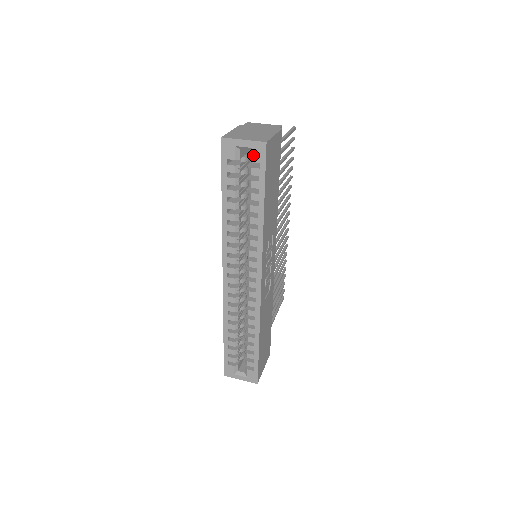
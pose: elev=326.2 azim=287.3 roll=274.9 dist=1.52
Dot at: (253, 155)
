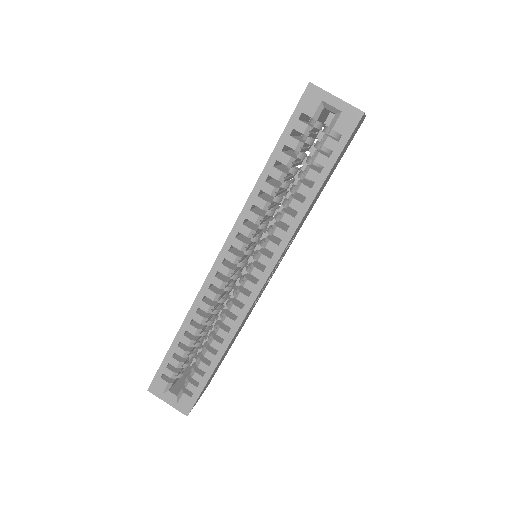
Dot at: (339, 121)
